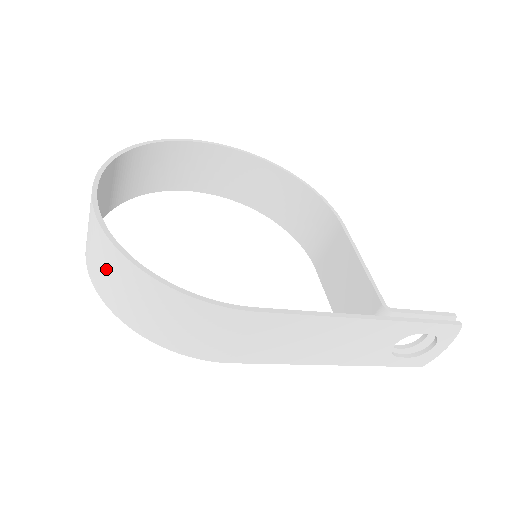
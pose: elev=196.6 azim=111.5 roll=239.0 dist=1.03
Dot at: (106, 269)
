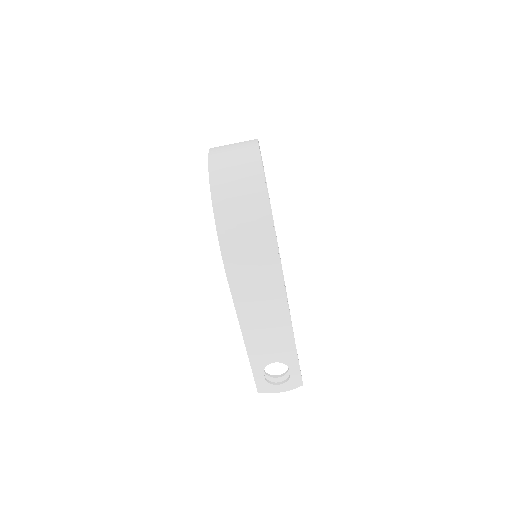
Dot at: (239, 178)
